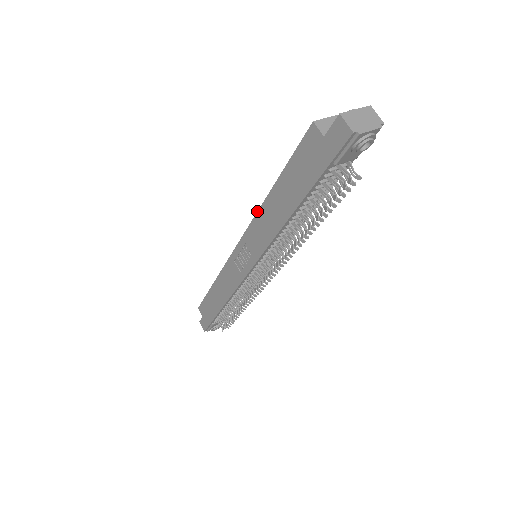
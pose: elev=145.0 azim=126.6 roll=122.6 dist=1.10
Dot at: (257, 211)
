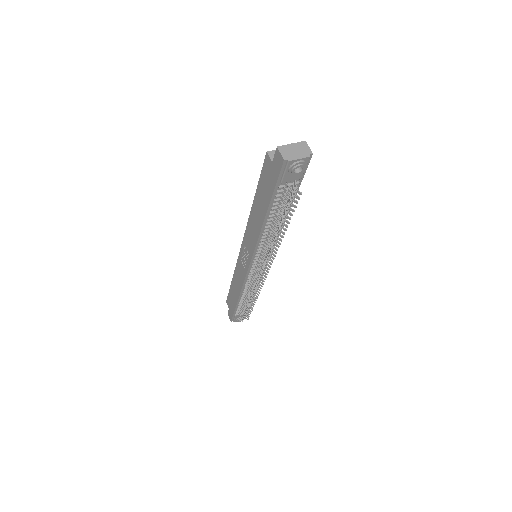
Dot at: (248, 218)
